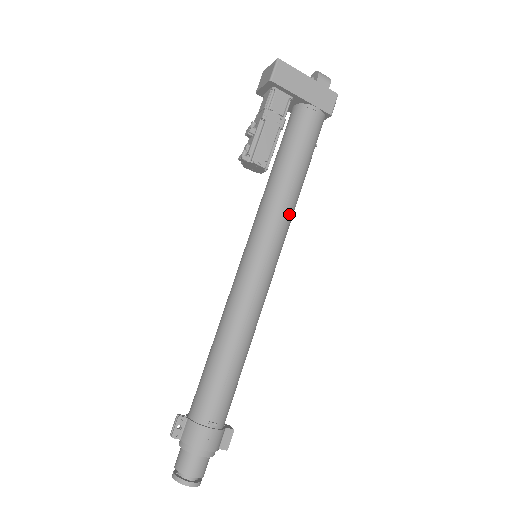
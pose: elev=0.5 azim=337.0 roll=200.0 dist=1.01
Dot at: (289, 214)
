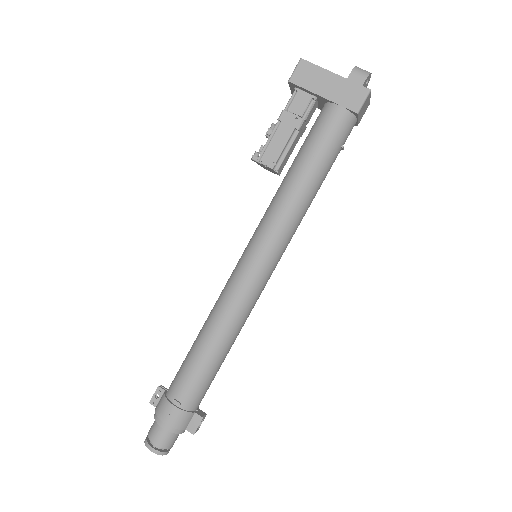
Dot at: (289, 217)
